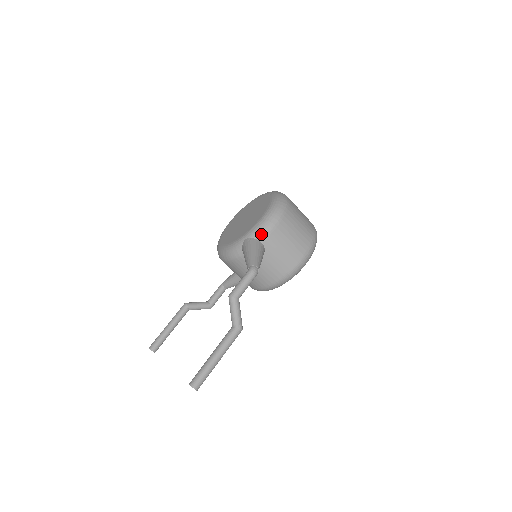
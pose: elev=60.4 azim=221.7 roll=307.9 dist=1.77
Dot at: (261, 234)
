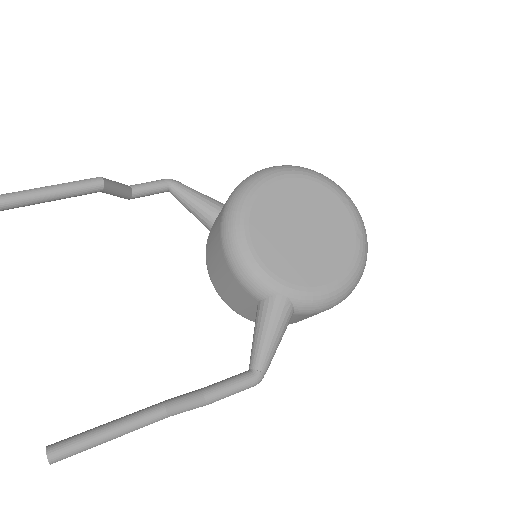
Dot at: (305, 310)
